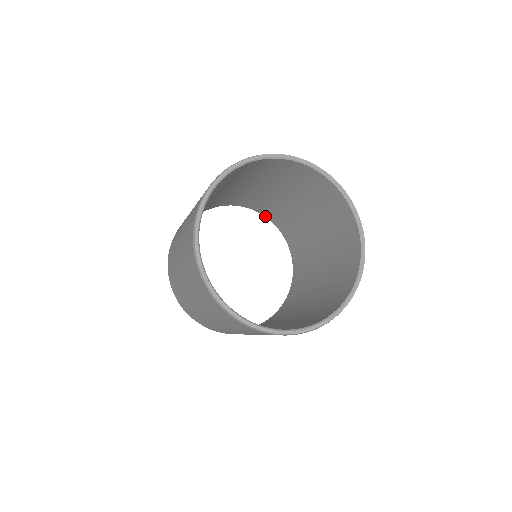
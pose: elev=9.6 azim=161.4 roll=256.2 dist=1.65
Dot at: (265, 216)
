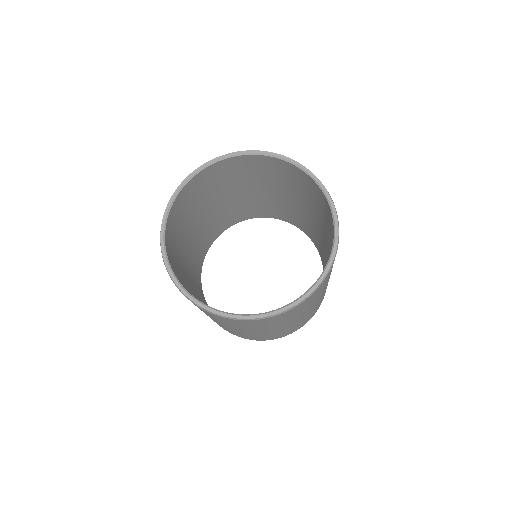
Dot at: (302, 230)
